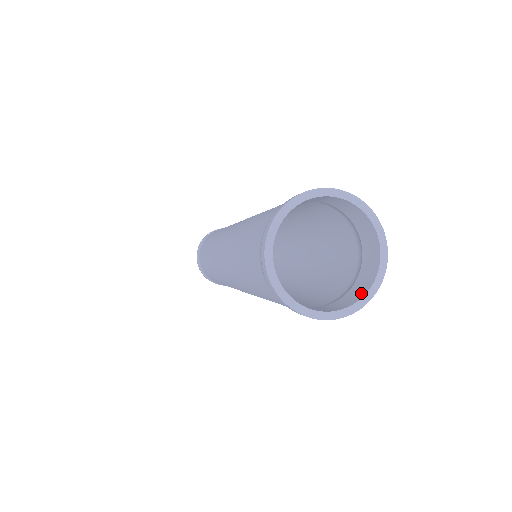
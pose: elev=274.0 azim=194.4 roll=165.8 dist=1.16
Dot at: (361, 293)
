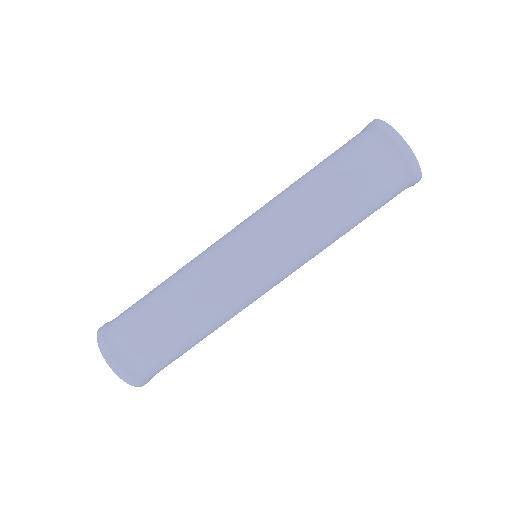
Dot at: occluded
